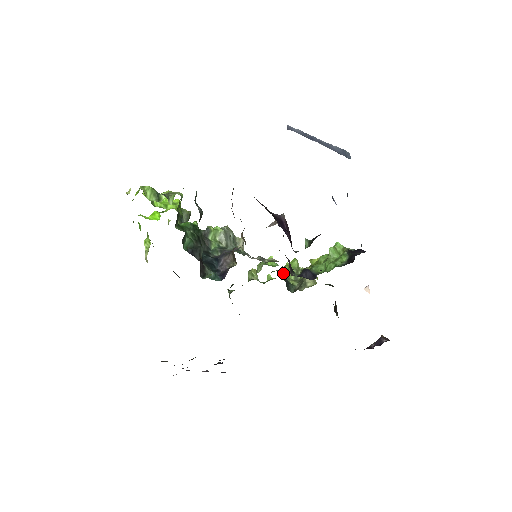
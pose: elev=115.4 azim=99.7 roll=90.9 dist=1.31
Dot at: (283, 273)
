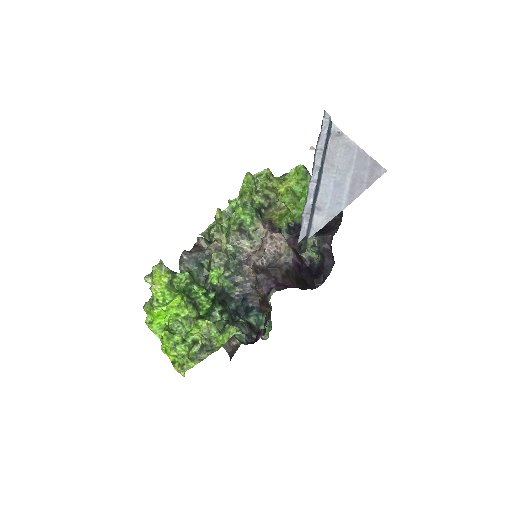
Dot at: (248, 202)
